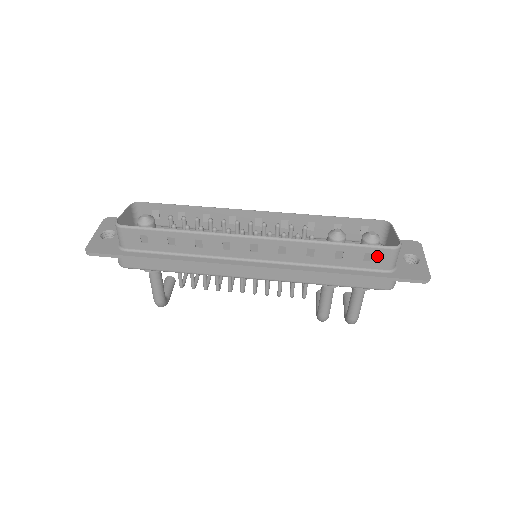
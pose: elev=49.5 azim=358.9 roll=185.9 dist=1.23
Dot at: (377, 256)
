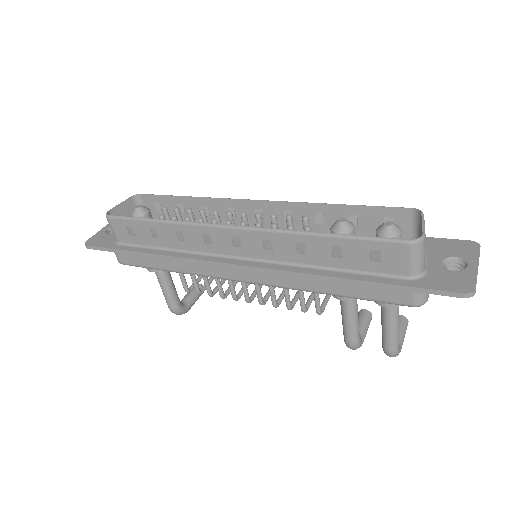
Dot at: (388, 254)
